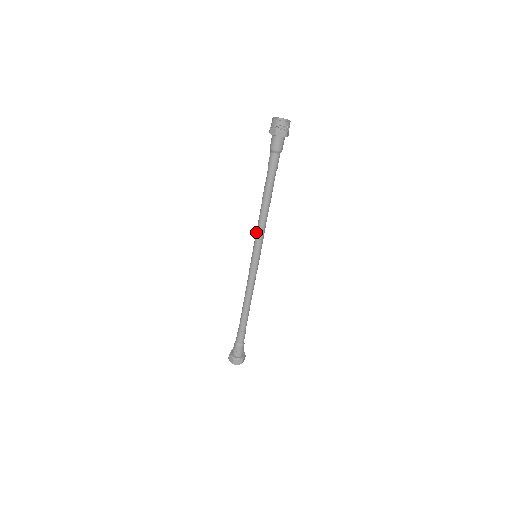
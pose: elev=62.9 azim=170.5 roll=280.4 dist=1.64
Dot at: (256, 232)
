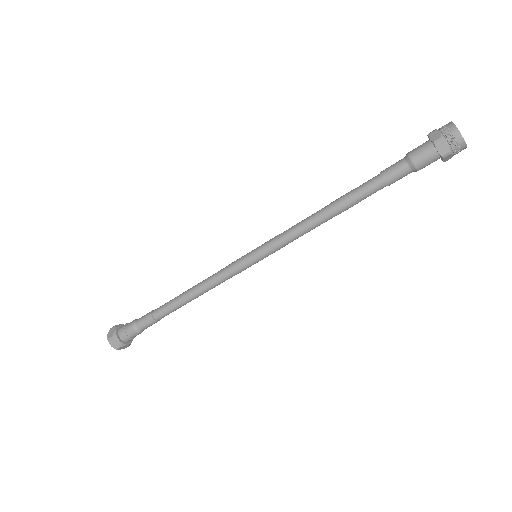
Dot at: (286, 235)
